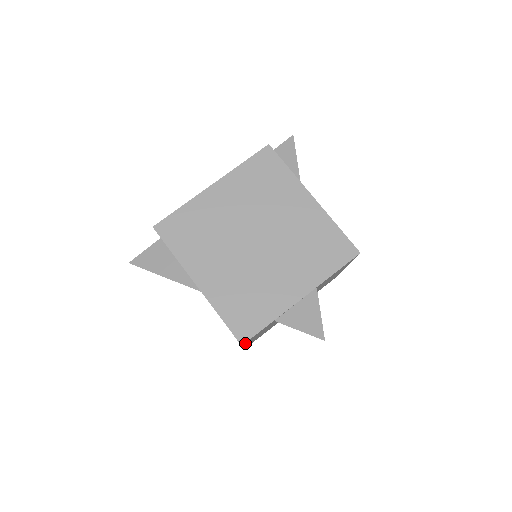
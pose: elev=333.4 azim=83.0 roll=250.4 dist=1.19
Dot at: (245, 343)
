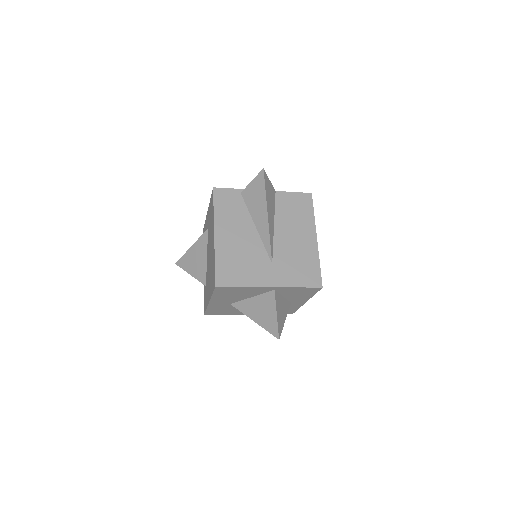
Dot at: (216, 195)
